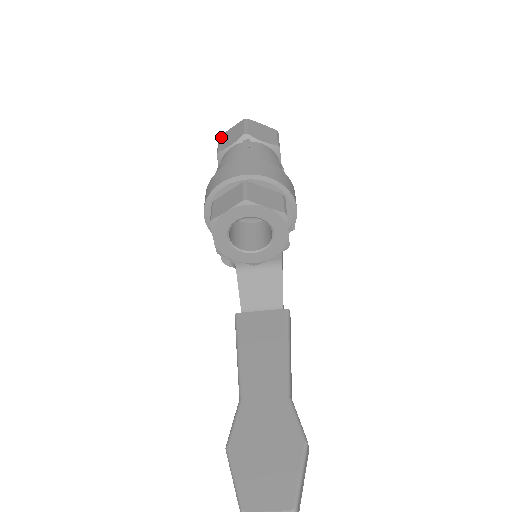
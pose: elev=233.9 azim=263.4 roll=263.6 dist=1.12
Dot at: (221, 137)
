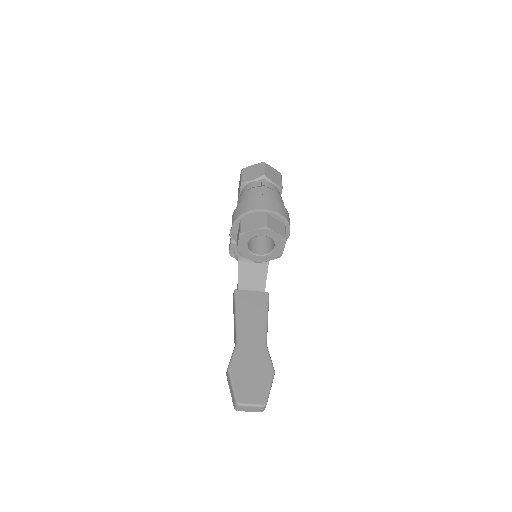
Dot at: (244, 170)
